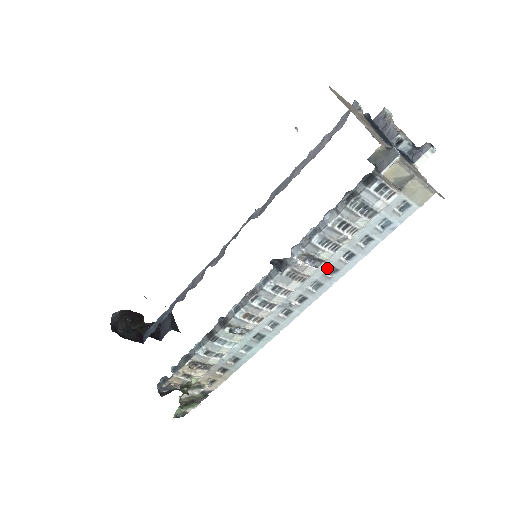
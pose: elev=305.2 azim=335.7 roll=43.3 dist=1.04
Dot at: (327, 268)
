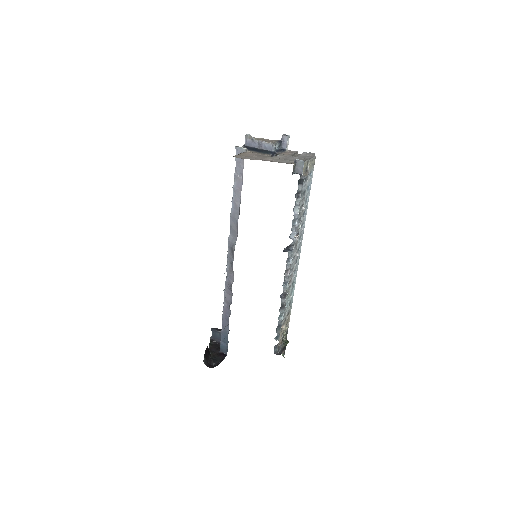
Dot at: (300, 228)
